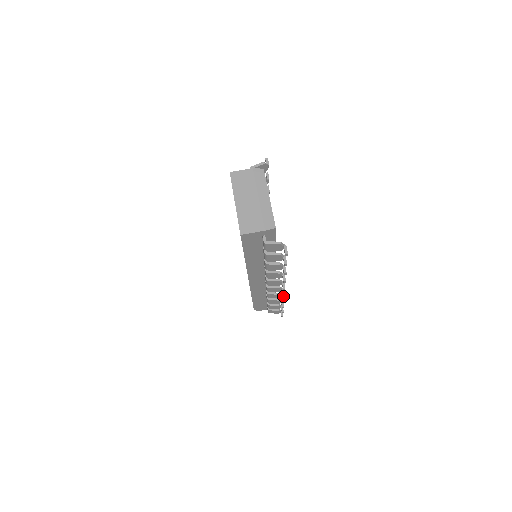
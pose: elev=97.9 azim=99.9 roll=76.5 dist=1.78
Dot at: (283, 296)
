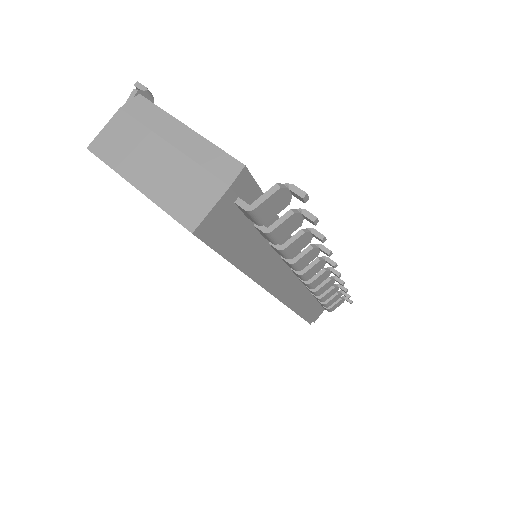
Dot at: (337, 277)
